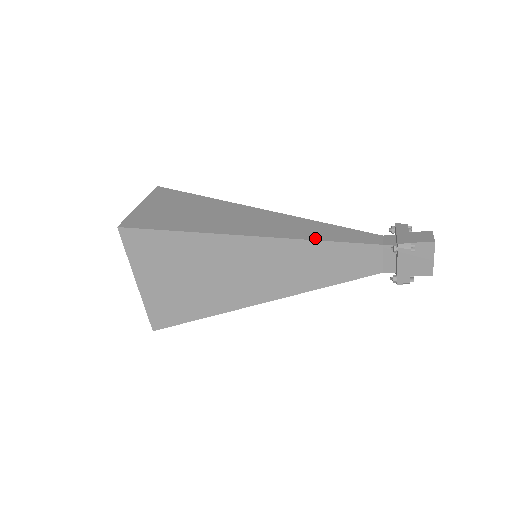
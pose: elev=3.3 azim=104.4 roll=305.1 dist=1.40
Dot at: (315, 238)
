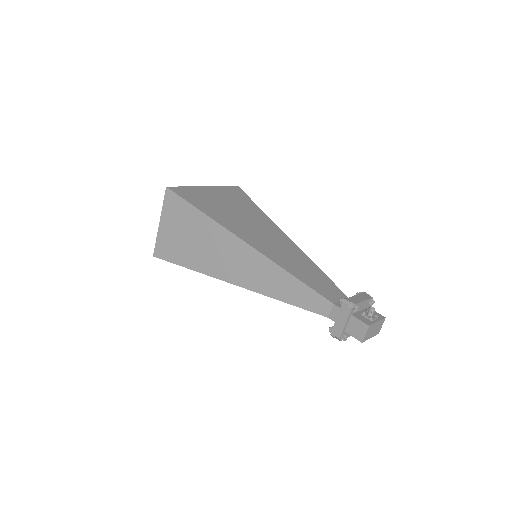
Dot at: (276, 297)
